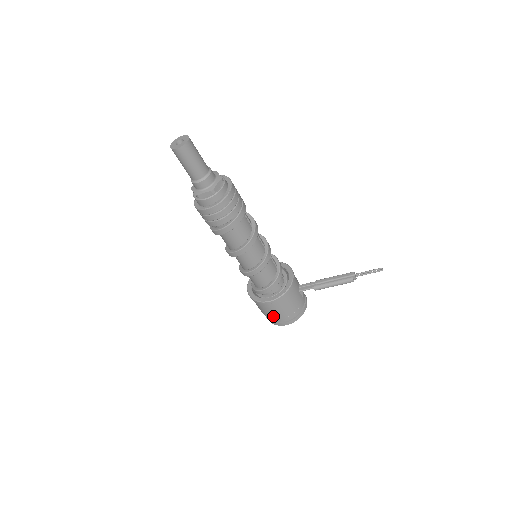
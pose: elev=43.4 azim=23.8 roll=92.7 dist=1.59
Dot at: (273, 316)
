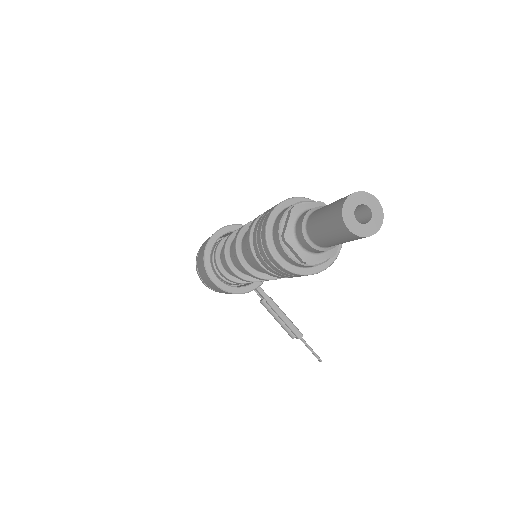
Dot at: (202, 275)
